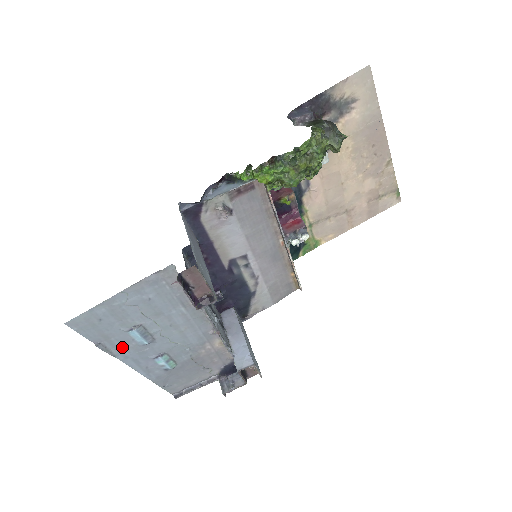
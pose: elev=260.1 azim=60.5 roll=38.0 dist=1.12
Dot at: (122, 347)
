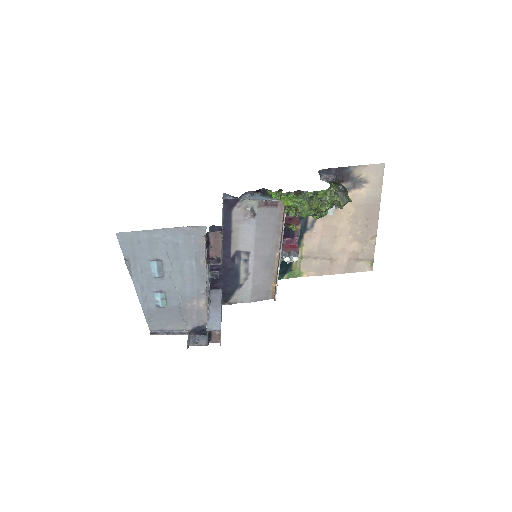
Dot at: (140, 271)
